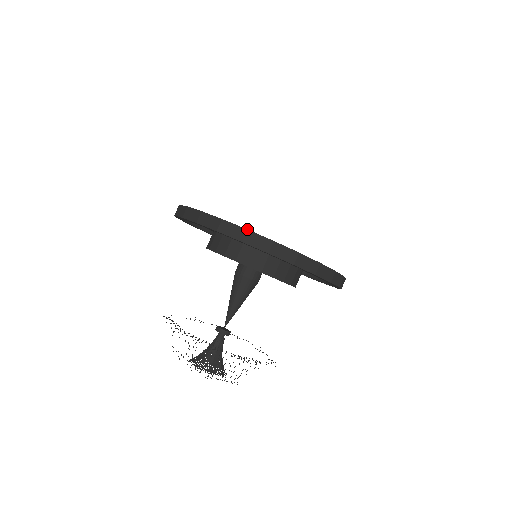
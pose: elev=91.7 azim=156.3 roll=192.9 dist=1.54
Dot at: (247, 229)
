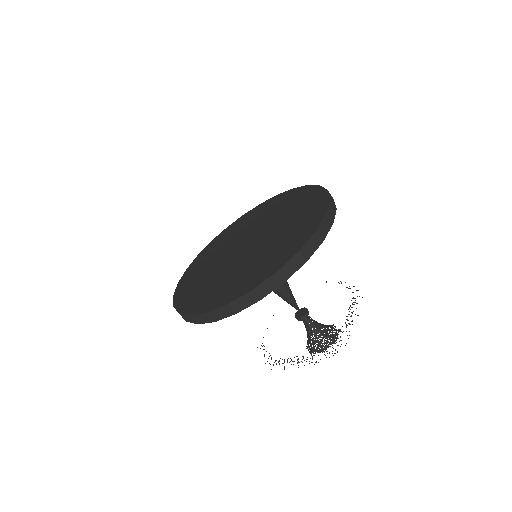
Dot at: (278, 271)
